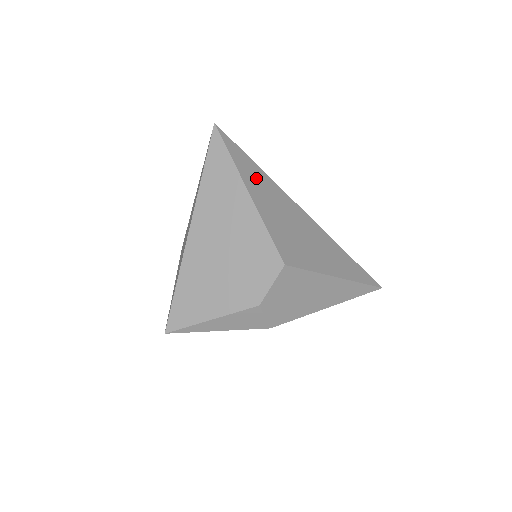
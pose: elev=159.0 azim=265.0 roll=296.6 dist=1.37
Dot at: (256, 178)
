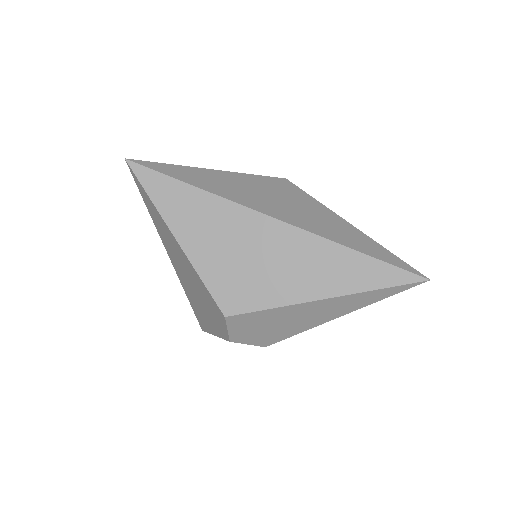
Dot at: (187, 208)
